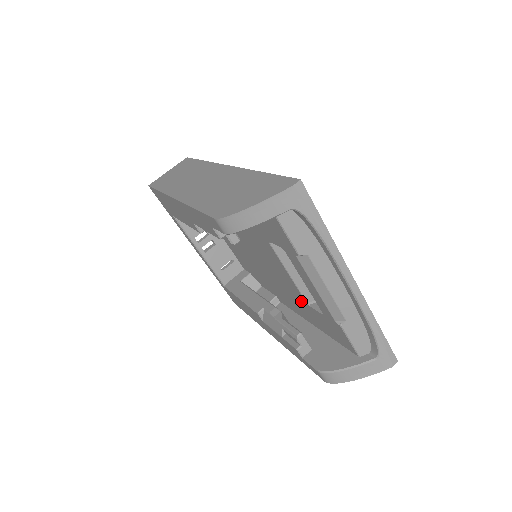
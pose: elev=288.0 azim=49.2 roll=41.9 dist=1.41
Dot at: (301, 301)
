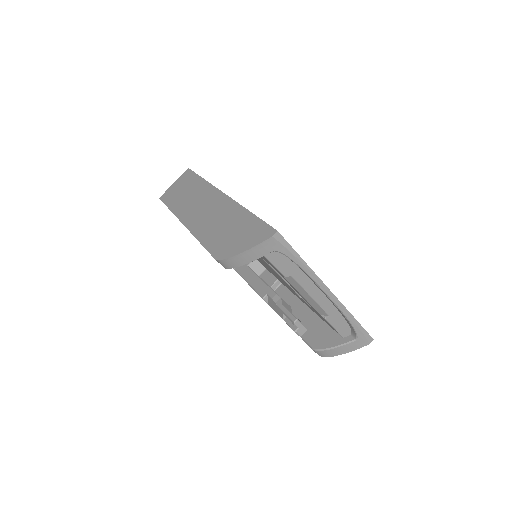
Dot at: occluded
